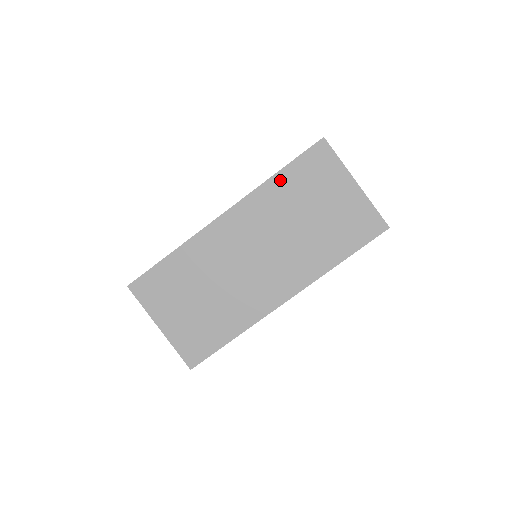
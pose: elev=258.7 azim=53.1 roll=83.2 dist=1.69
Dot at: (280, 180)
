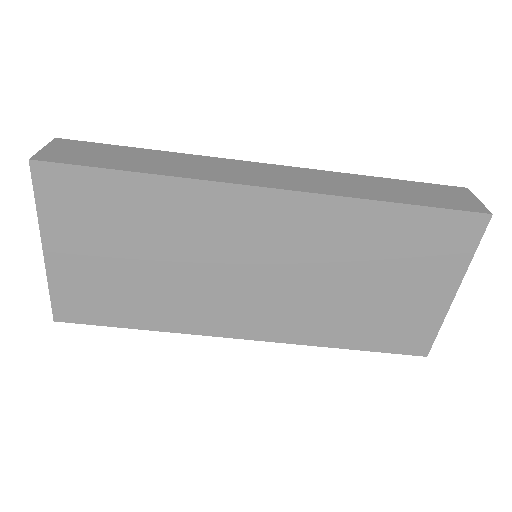
Dot at: (386, 215)
